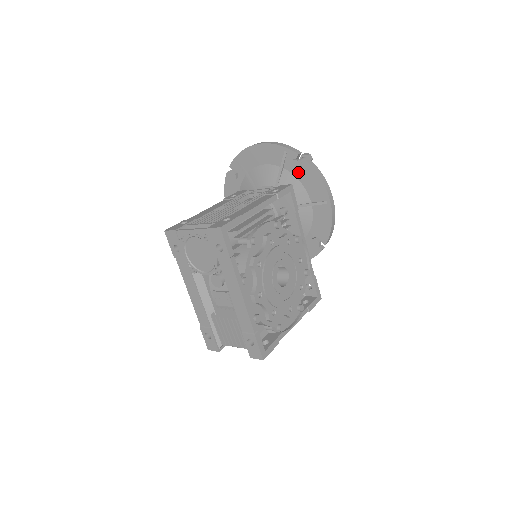
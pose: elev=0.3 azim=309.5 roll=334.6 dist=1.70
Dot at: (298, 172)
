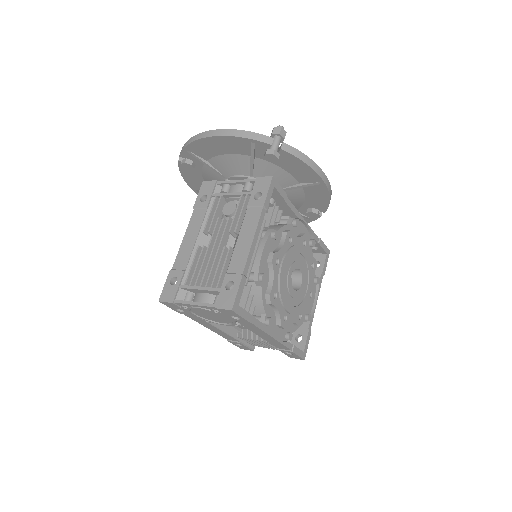
Dot at: occluded
